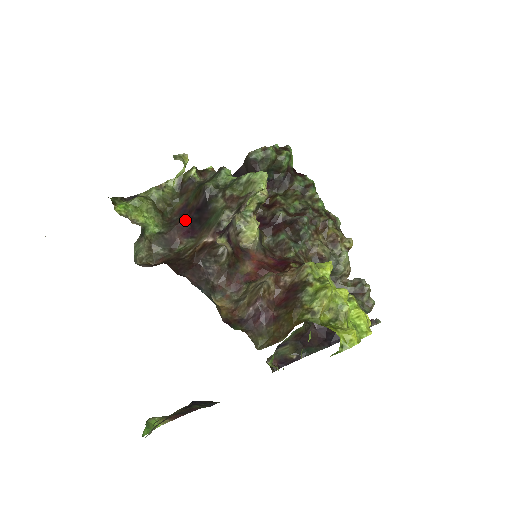
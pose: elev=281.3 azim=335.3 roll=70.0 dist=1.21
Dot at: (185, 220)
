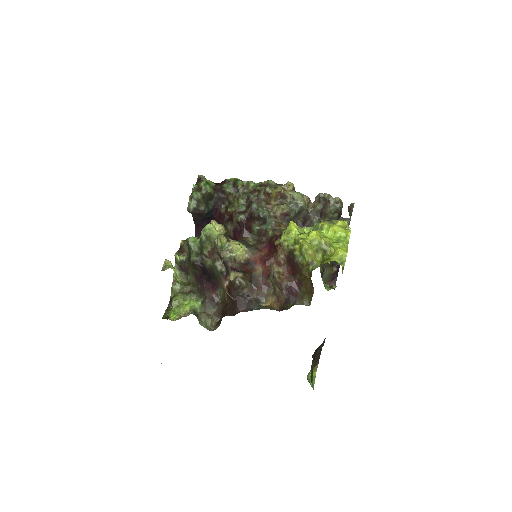
Dot at: (205, 283)
